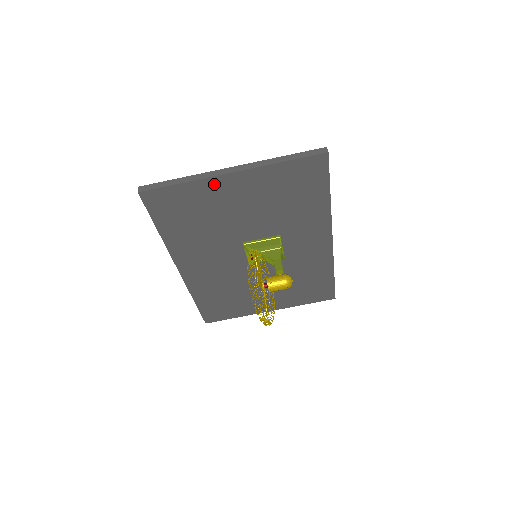
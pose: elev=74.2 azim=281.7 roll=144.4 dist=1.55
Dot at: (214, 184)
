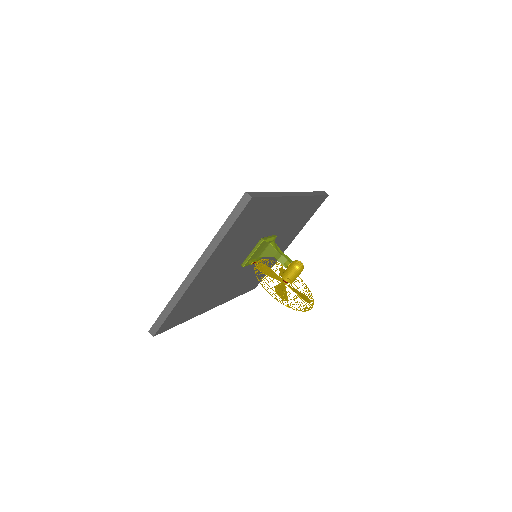
Dot at: (193, 285)
